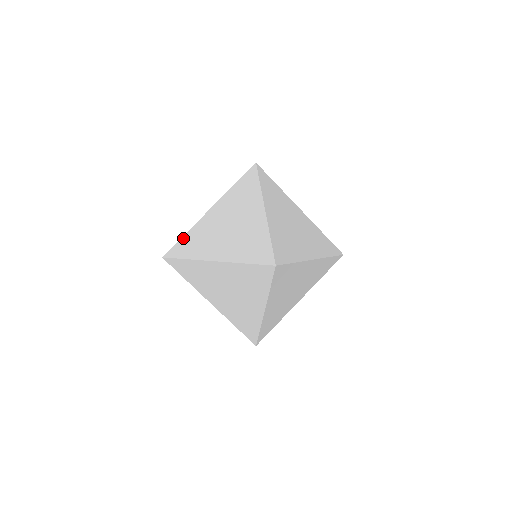
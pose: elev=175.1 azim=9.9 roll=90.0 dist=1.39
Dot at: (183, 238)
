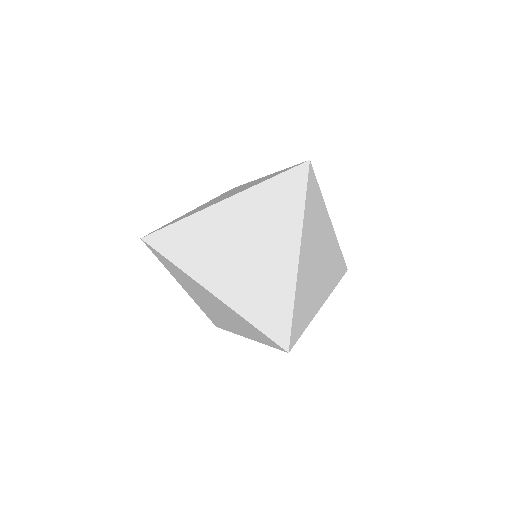
Dot at: (167, 224)
